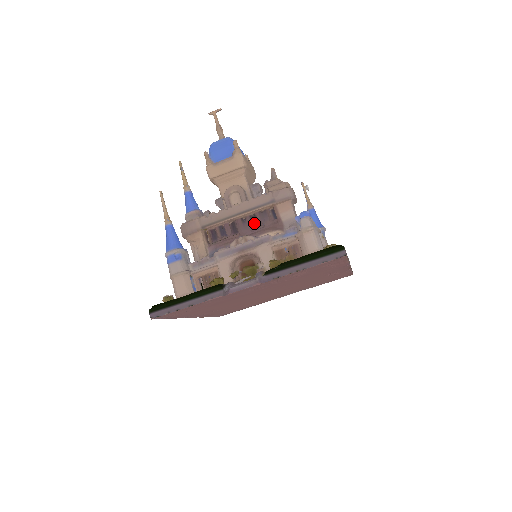
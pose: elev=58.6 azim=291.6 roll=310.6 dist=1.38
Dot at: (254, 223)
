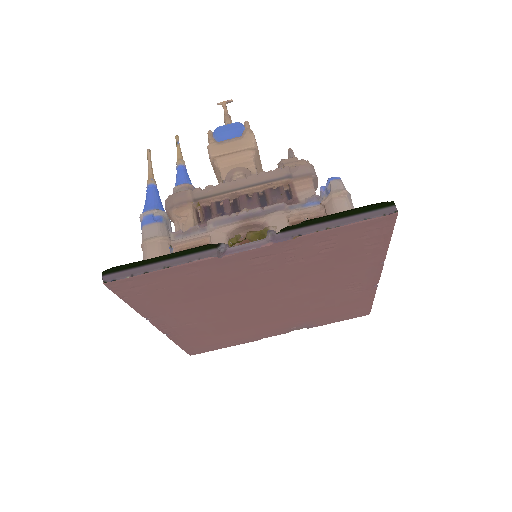
Dot at: (262, 203)
